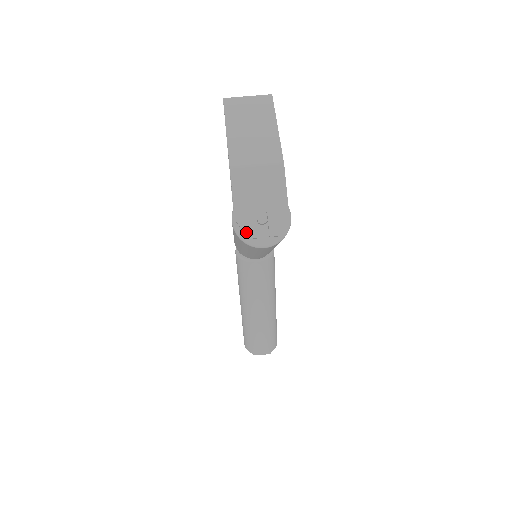
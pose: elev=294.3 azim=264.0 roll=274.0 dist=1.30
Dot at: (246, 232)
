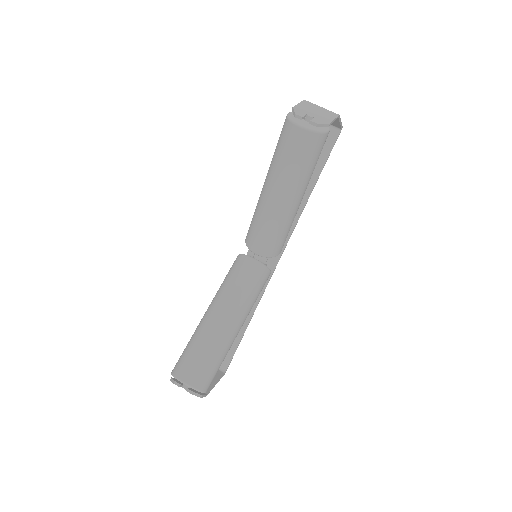
Dot at: (296, 112)
